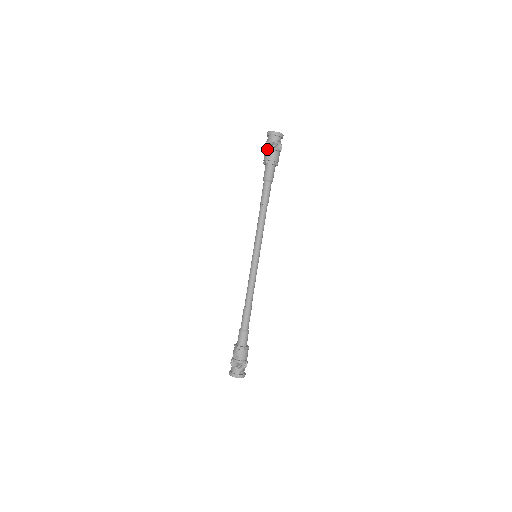
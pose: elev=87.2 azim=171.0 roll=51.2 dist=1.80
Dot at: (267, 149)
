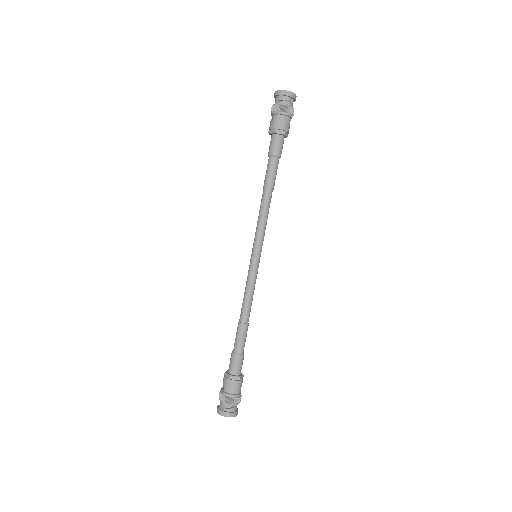
Dot at: occluded
